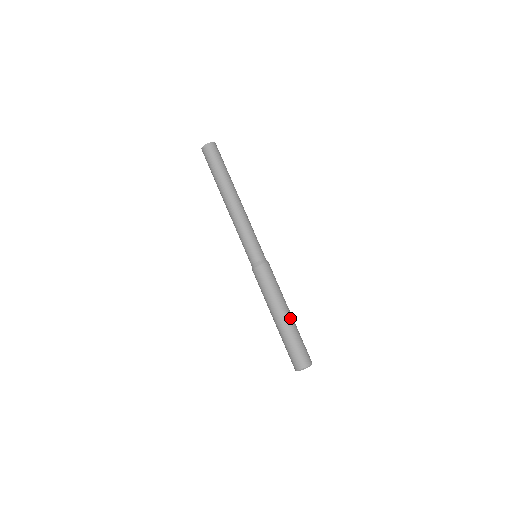
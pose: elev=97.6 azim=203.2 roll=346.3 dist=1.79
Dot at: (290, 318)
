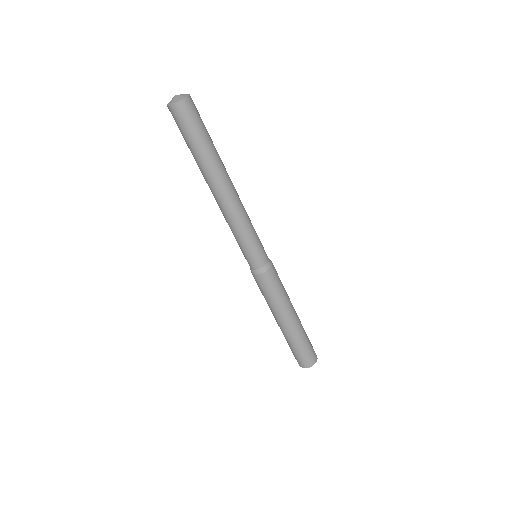
Dot at: (293, 327)
